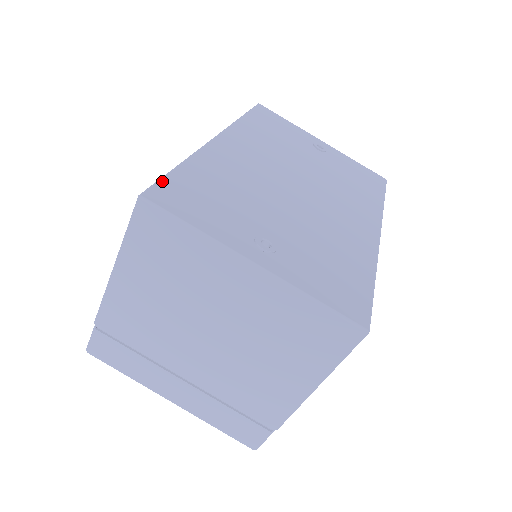
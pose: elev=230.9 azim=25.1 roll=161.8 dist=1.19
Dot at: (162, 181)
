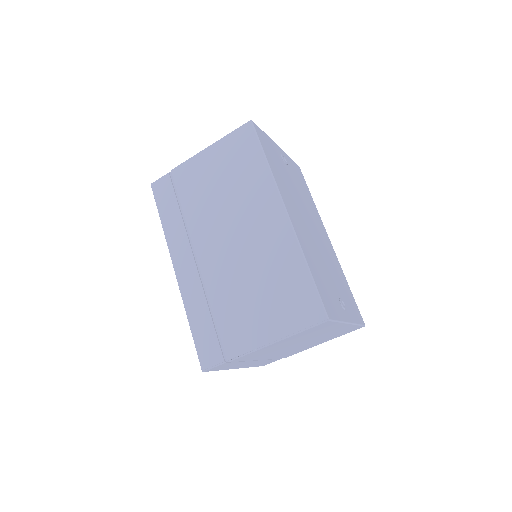
Dot at: (321, 296)
